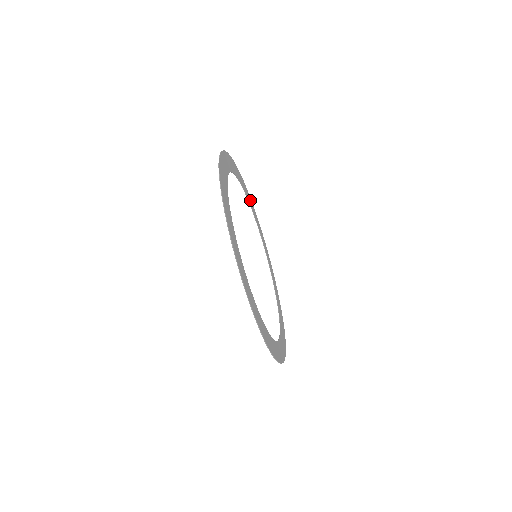
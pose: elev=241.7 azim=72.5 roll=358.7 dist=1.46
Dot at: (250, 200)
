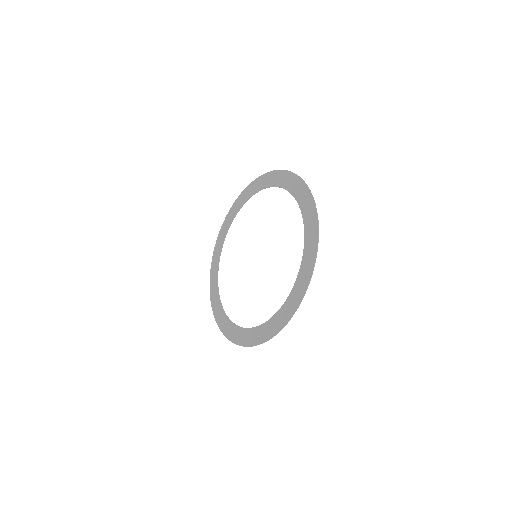
Dot at: (260, 181)
